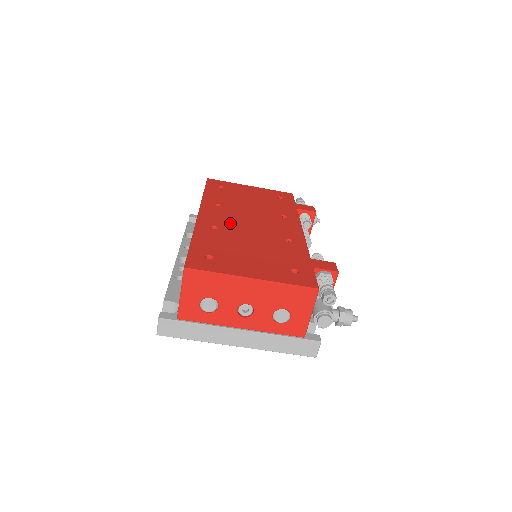
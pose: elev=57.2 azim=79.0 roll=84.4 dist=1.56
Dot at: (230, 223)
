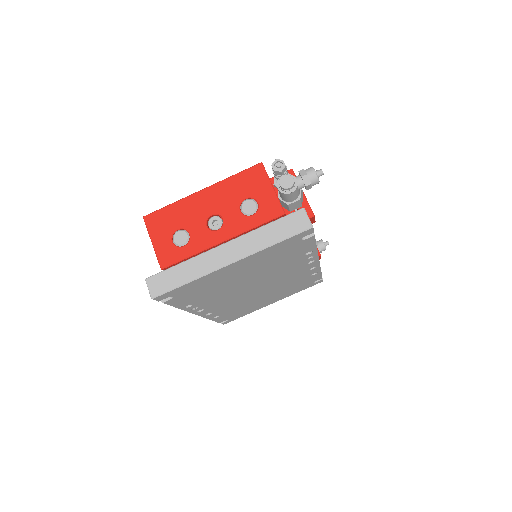
Dot at: occluded
